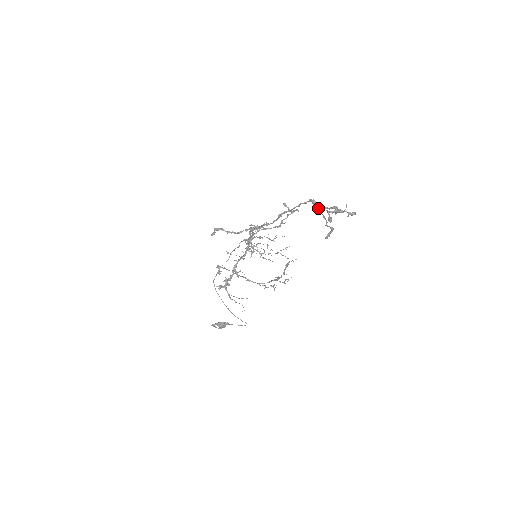
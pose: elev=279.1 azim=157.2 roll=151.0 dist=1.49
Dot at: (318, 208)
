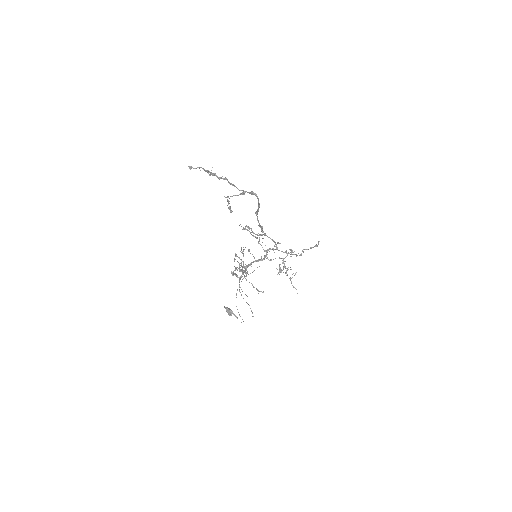
Dot at: (242, 192)
